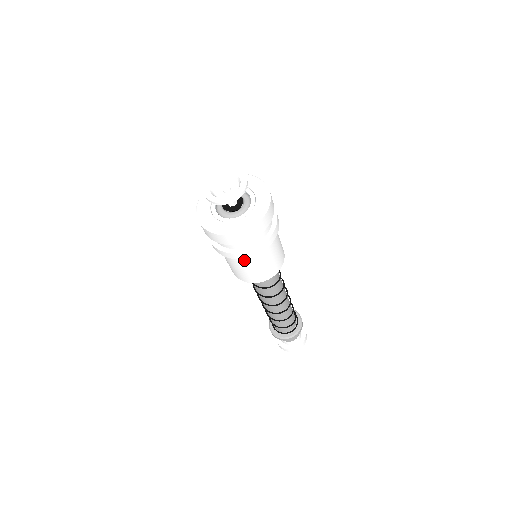
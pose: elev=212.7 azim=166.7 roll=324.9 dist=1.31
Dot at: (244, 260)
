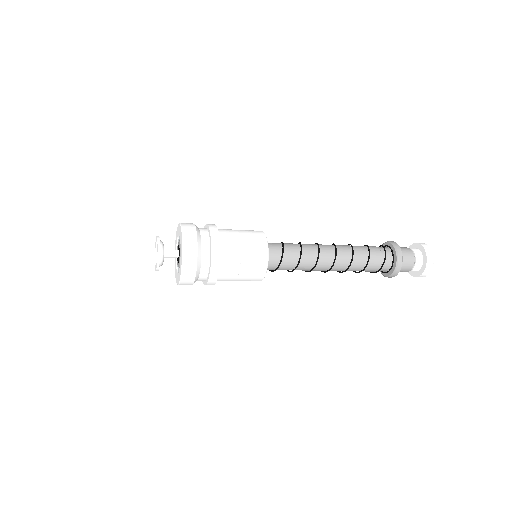
Dot at: occluded
